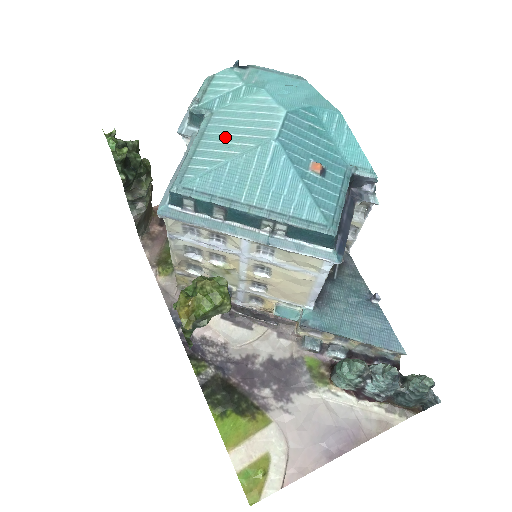
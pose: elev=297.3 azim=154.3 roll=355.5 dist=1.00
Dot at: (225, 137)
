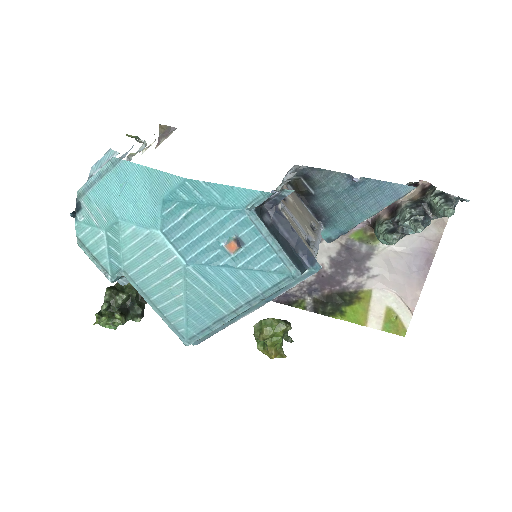
Dot at: (159, 287)
